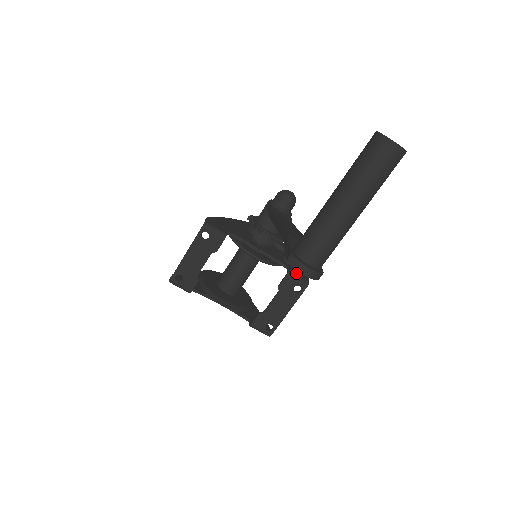
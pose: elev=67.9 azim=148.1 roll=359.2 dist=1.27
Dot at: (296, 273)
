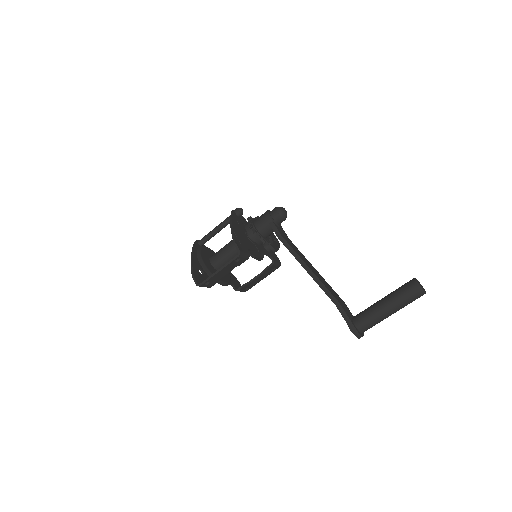
Dot at: (276, 260)
